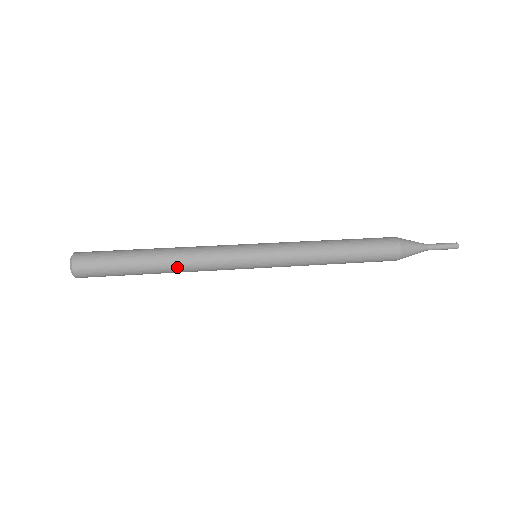
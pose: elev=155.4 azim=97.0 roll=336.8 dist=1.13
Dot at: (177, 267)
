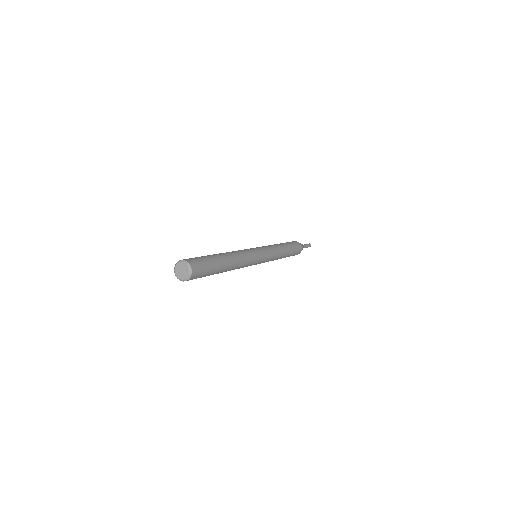
Dot at: (235, 259)
